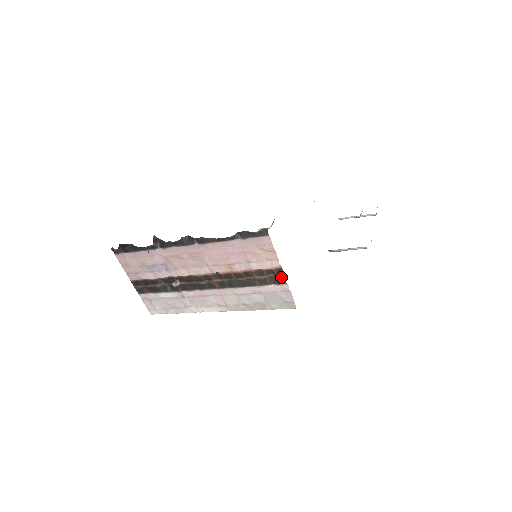
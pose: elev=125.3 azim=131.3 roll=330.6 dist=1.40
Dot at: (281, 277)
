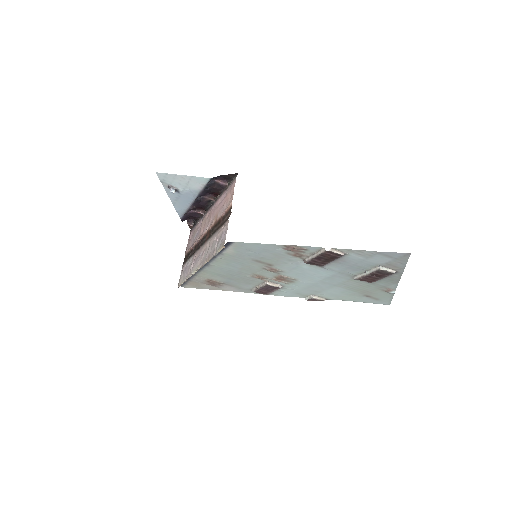
Dot at: (229, 216)
